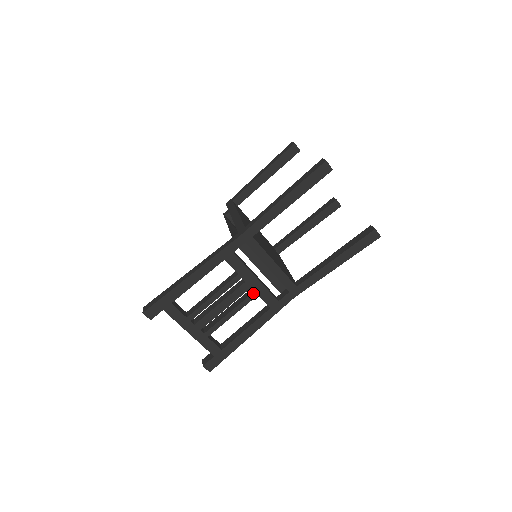
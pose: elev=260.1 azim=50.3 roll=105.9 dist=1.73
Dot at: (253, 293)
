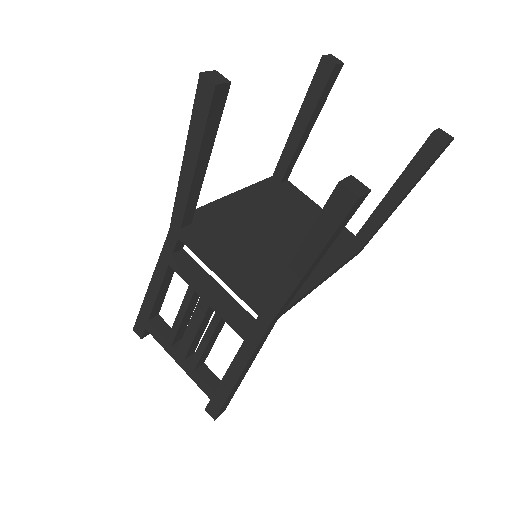
Dot at: (215, 314)
